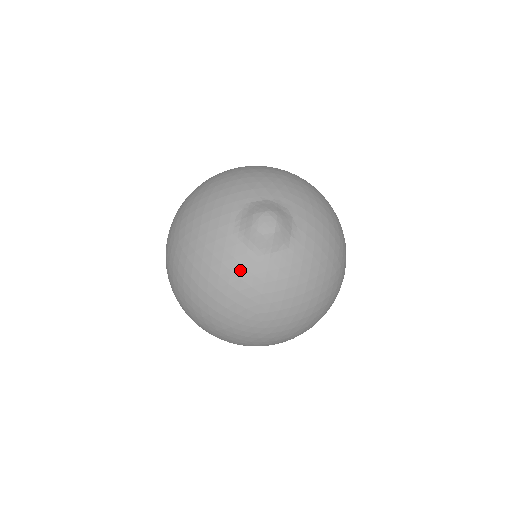
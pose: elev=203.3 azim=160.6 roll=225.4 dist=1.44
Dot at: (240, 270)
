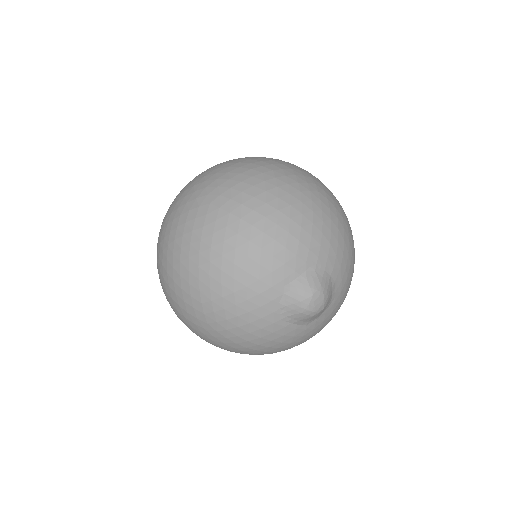
Dot at: (290, 339)
